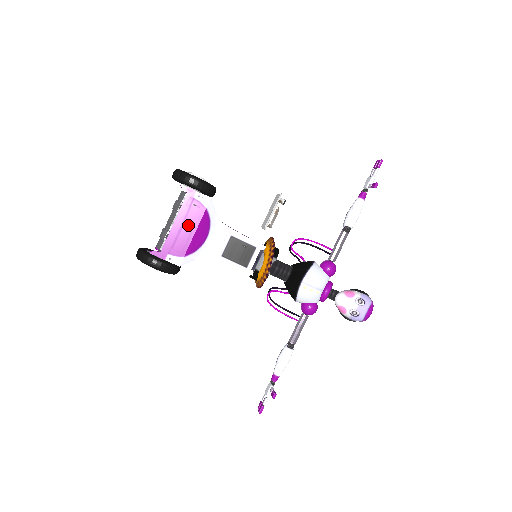
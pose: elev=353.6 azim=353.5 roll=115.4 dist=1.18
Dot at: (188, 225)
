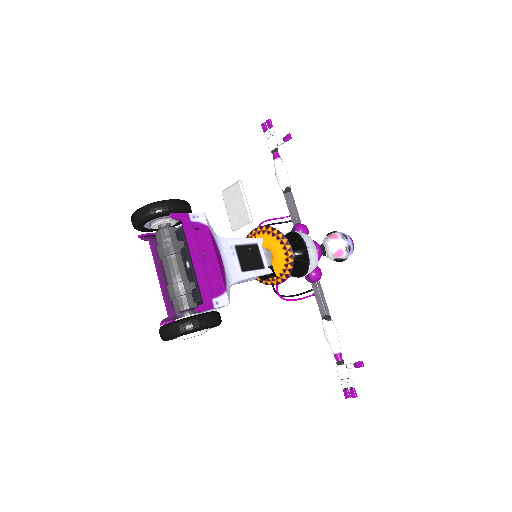
Dot at: (206, 254)
